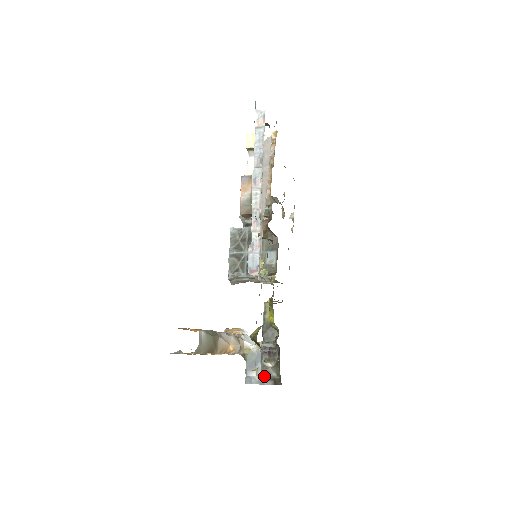
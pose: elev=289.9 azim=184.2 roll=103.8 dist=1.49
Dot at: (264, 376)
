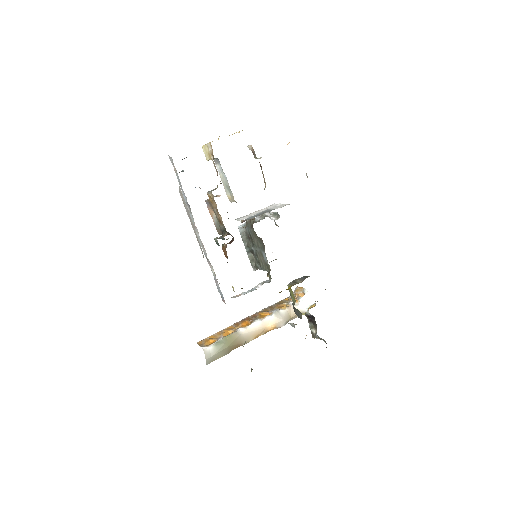
Dot at: occluded
